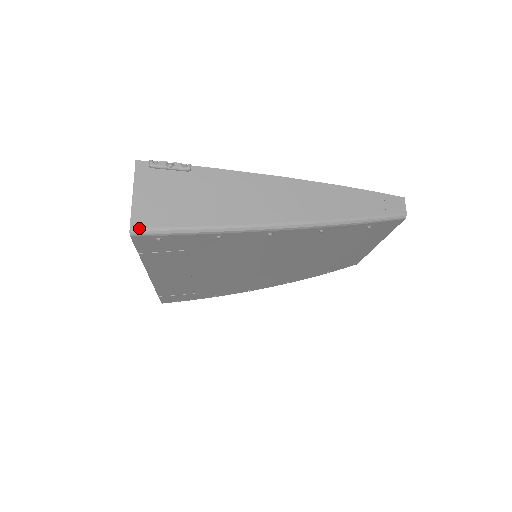
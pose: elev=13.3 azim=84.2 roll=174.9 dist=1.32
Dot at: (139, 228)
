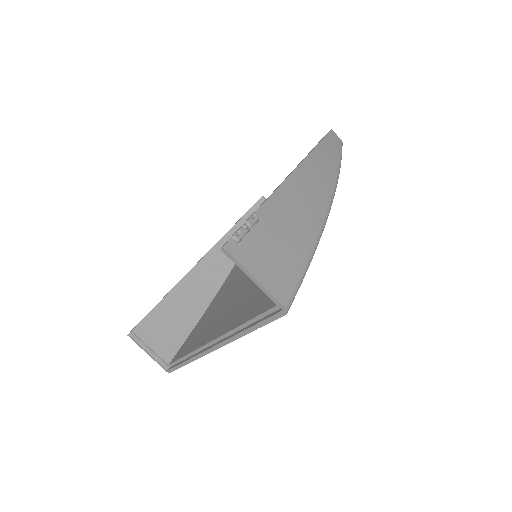
Dot at: (289, 301)
